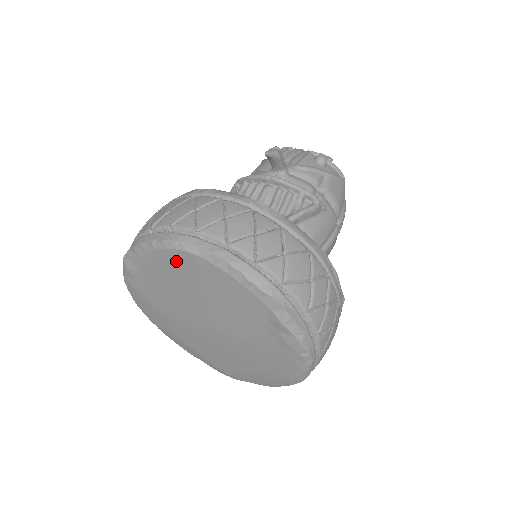
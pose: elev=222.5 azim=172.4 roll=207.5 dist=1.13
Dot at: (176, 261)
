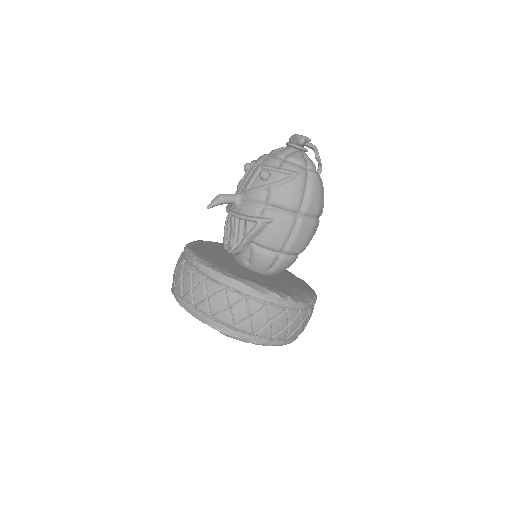
Dot at: occluded
